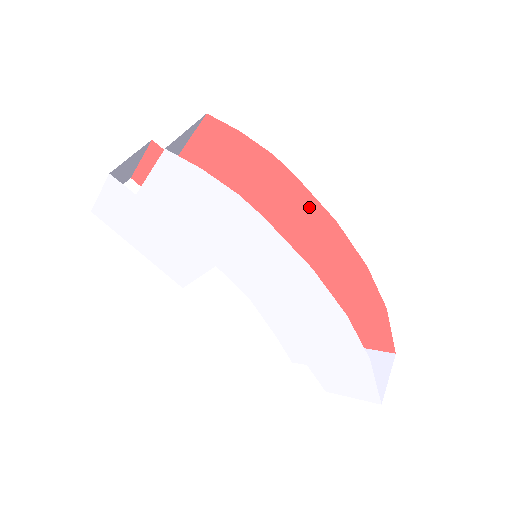
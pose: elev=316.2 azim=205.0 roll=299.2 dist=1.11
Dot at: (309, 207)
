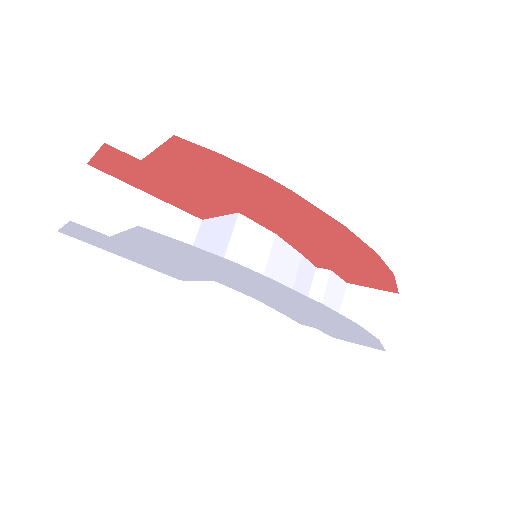
Dot at: (313, 214)
